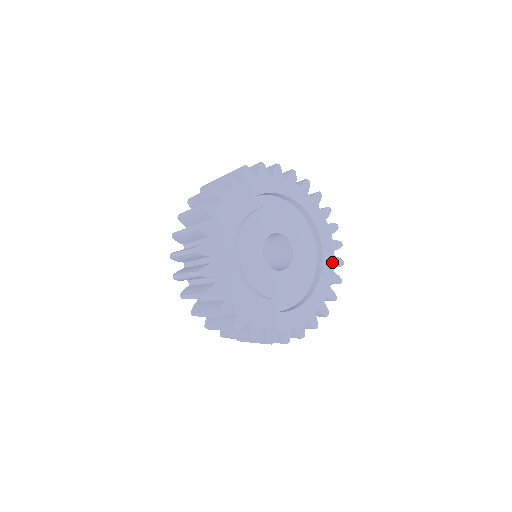
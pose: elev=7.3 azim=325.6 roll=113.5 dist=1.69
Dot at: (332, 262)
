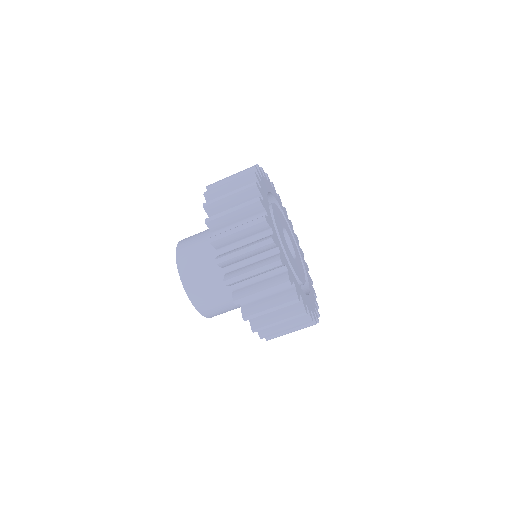
Dot at: (305, 265)
